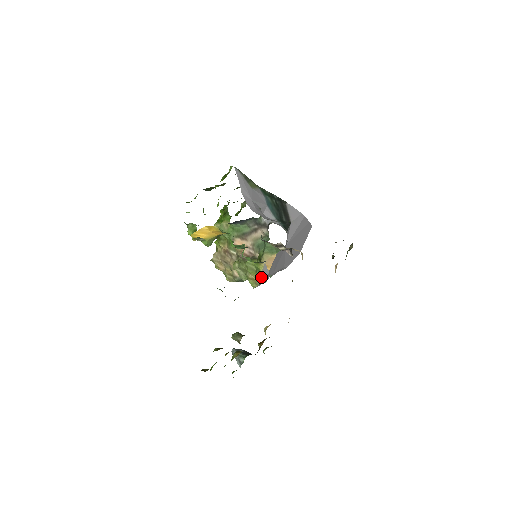
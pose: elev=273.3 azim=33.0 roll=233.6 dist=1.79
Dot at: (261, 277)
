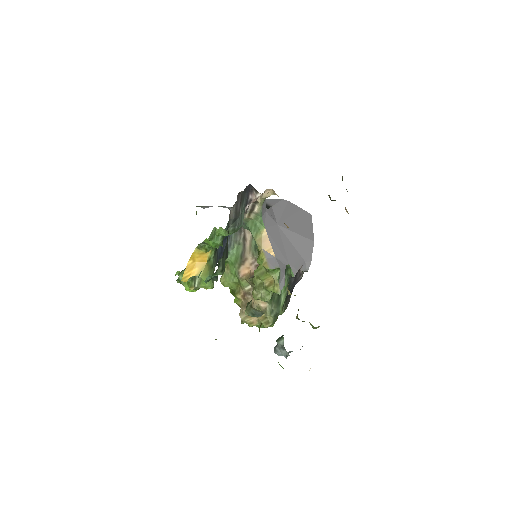
Dot at: (268, 265)
